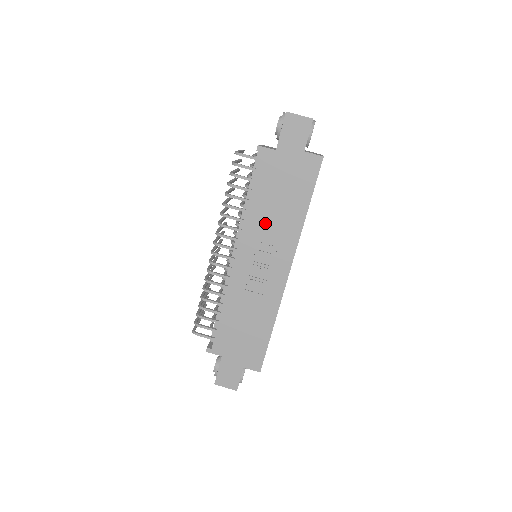
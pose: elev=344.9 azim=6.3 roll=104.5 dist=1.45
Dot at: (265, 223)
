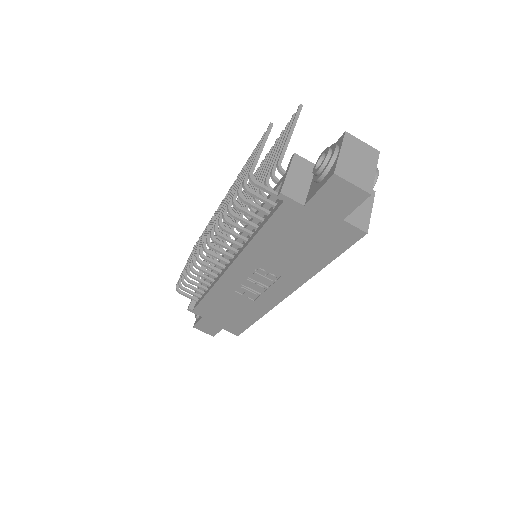
Dot at: (270, 258)
